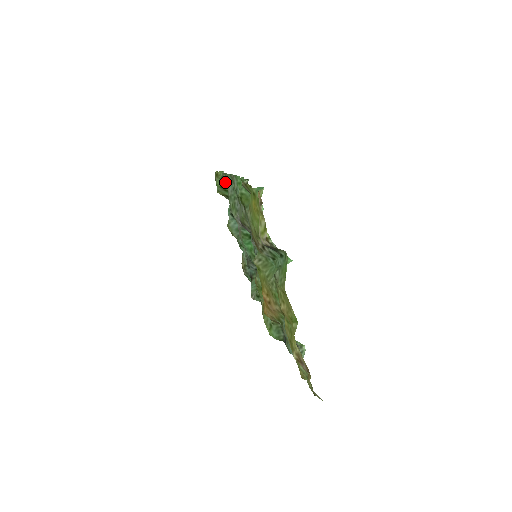
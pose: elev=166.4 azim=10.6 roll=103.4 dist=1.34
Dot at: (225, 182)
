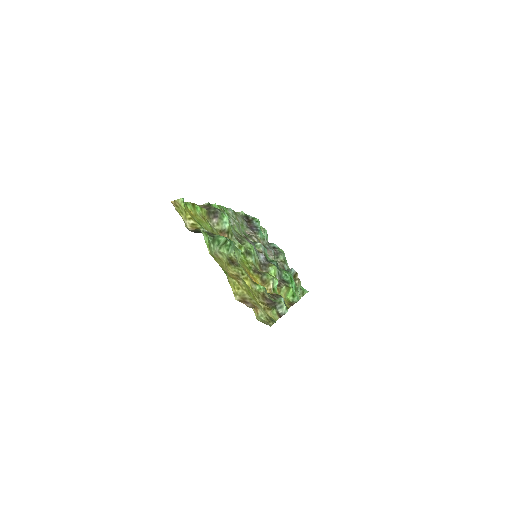
Dot at: (243, 218)
